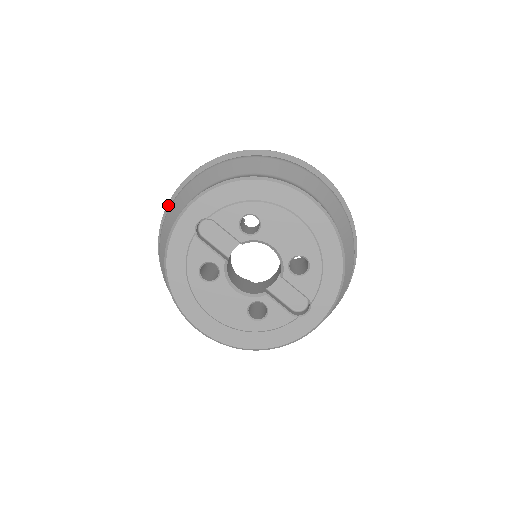
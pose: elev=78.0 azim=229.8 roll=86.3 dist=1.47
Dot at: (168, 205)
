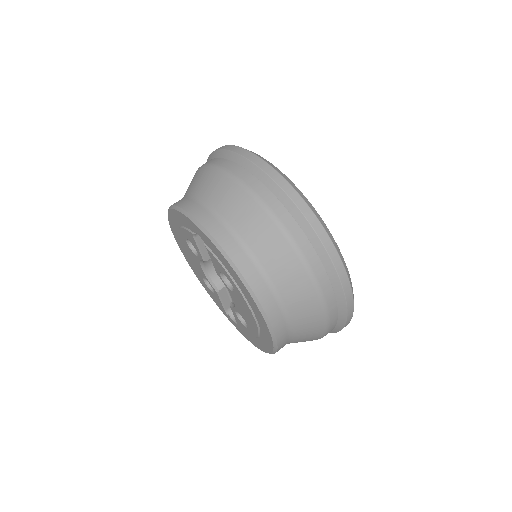
Dot at: (232, 154)
